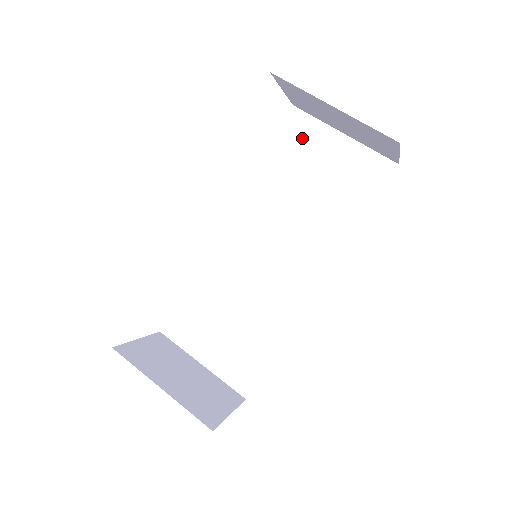
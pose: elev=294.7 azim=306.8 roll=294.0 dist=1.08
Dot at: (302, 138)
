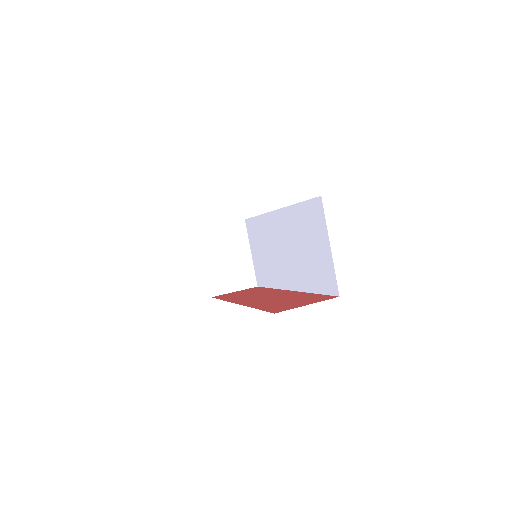
Dot at: (316, 220)
